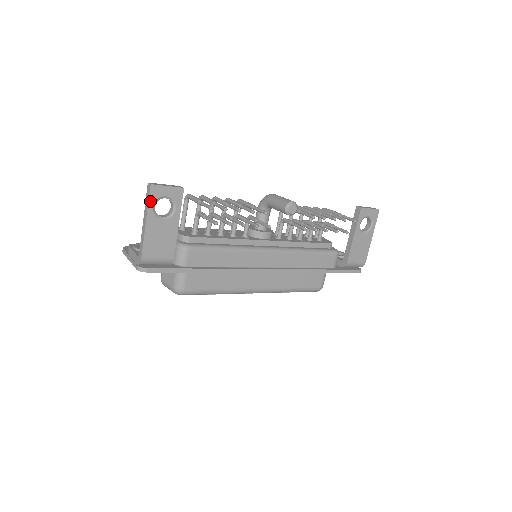
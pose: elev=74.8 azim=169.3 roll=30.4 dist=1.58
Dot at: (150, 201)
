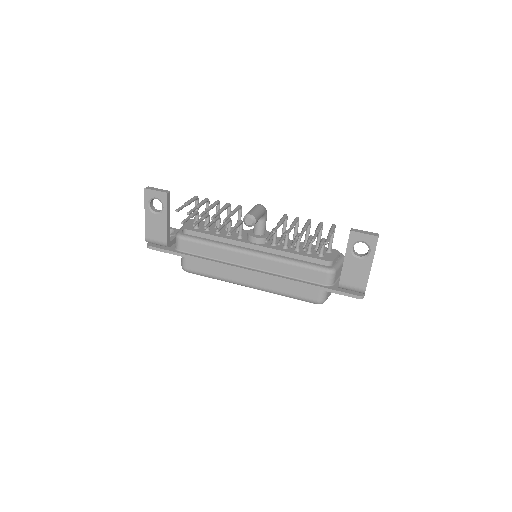
Dot at: (146, 200)
